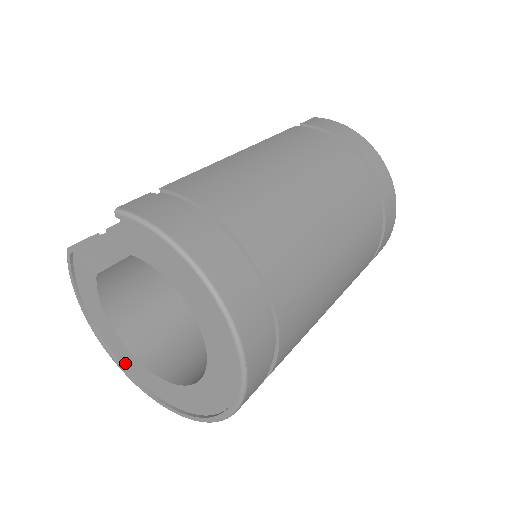
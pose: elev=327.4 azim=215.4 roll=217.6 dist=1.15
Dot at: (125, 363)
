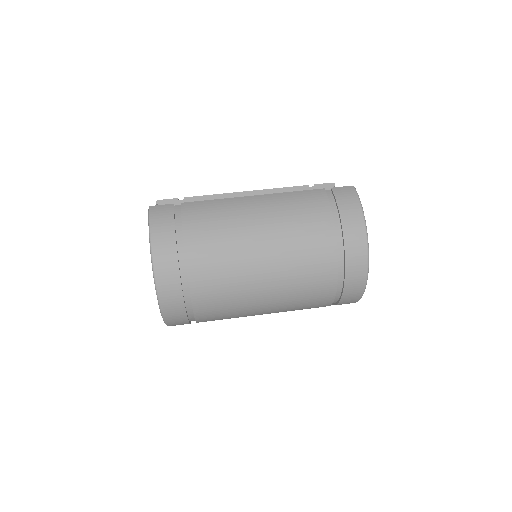
Dot at: occluded
